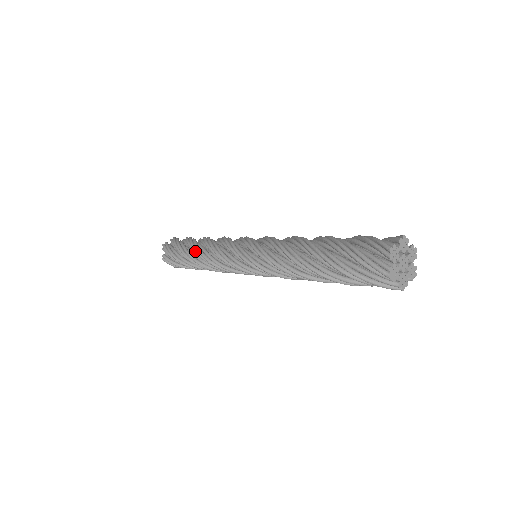
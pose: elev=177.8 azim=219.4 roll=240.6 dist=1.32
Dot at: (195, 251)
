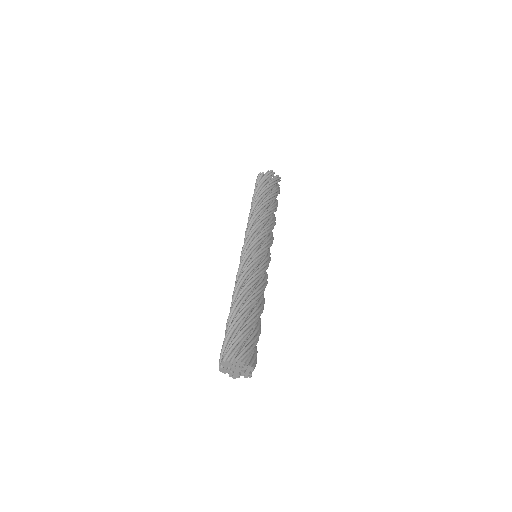
Dot at: occluded
